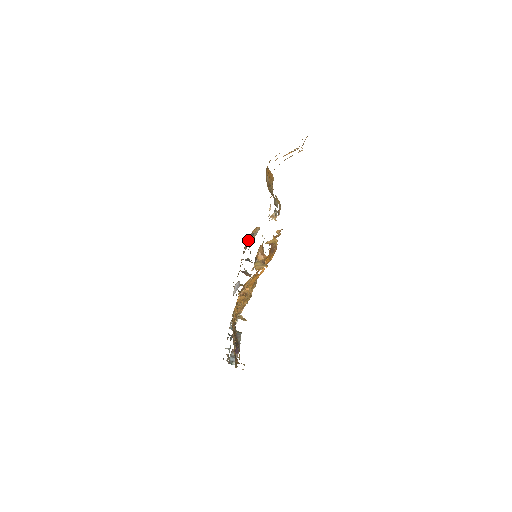
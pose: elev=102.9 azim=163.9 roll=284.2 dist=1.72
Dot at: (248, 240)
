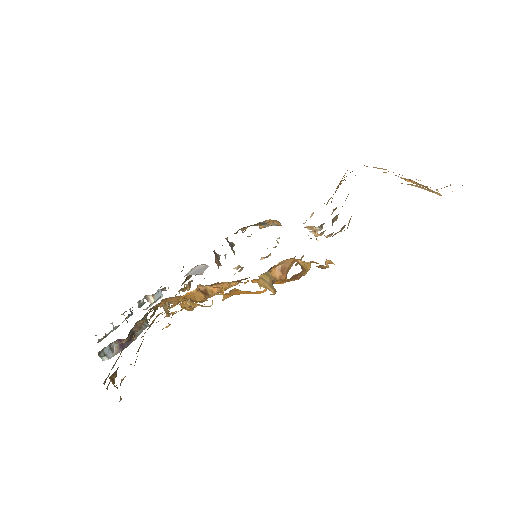
Dot at: occluded
